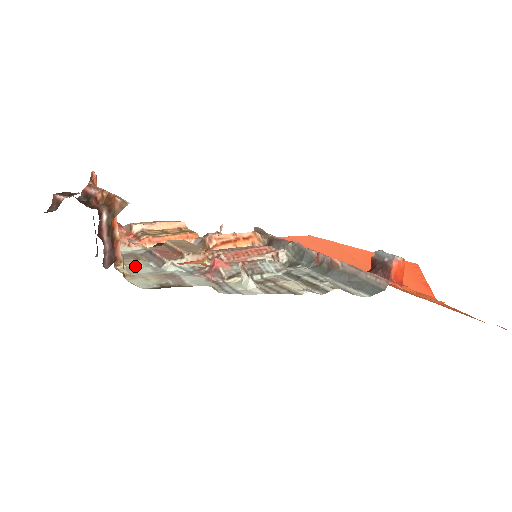
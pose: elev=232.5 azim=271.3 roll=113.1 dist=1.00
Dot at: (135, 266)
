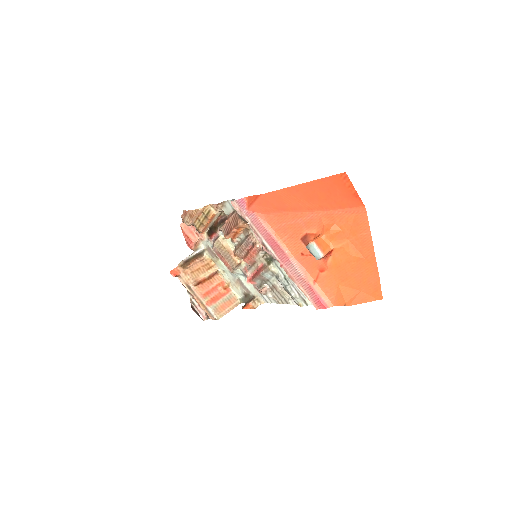
Dot at: (223, 270)
